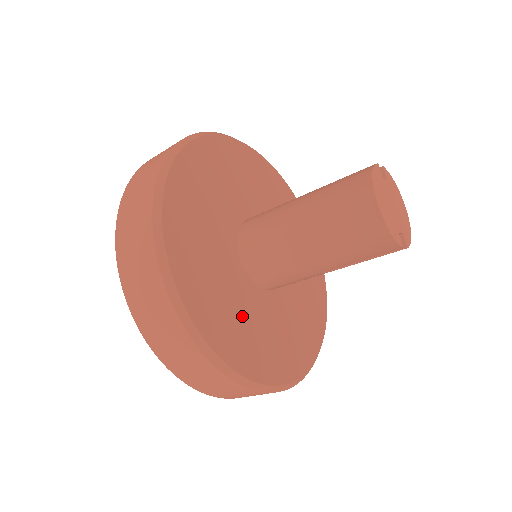
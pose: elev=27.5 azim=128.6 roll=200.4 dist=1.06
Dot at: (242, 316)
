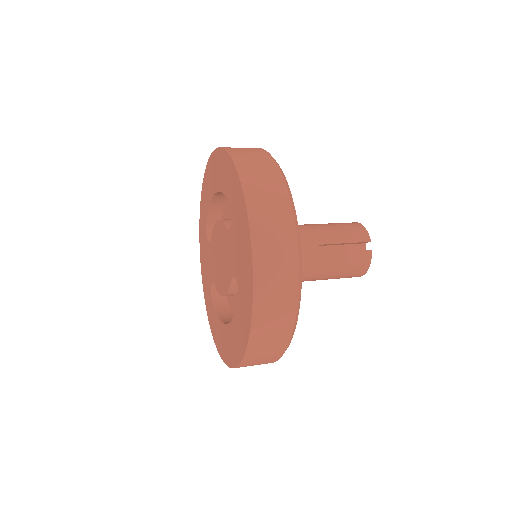
Dot at: occluded
